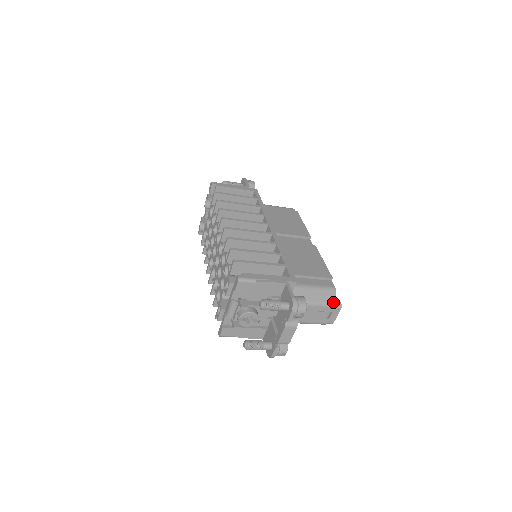
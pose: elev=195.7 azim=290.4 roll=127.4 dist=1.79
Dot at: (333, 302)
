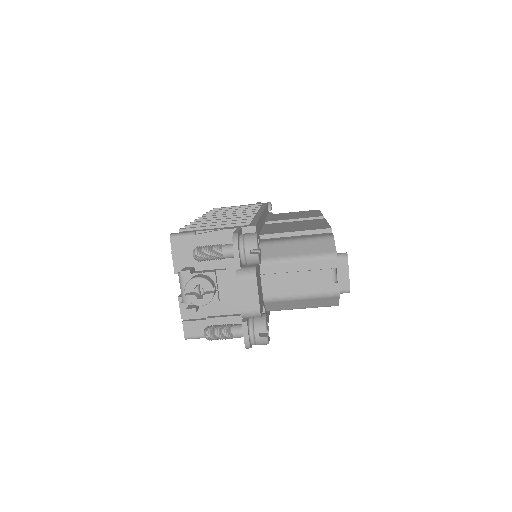
Dot at: (330, 251)
